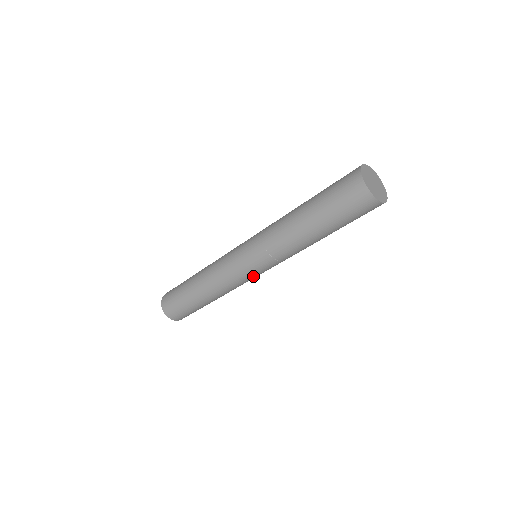
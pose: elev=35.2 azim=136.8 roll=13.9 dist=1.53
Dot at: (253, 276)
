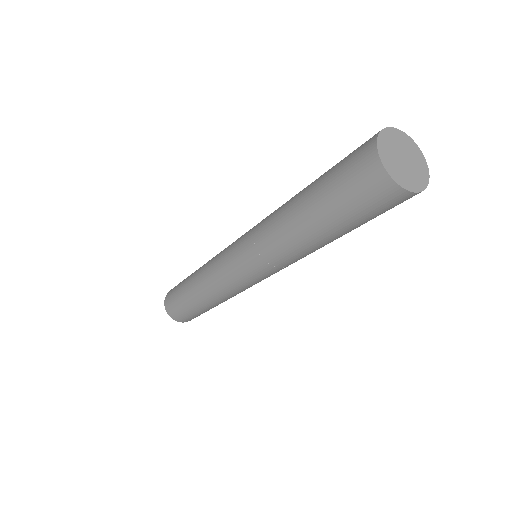
Dot at: (241, 279)
